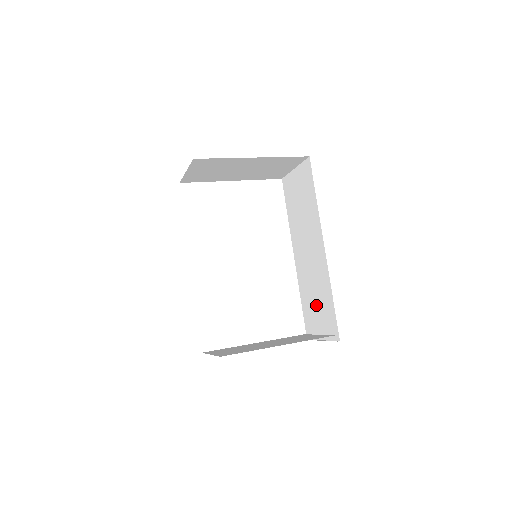
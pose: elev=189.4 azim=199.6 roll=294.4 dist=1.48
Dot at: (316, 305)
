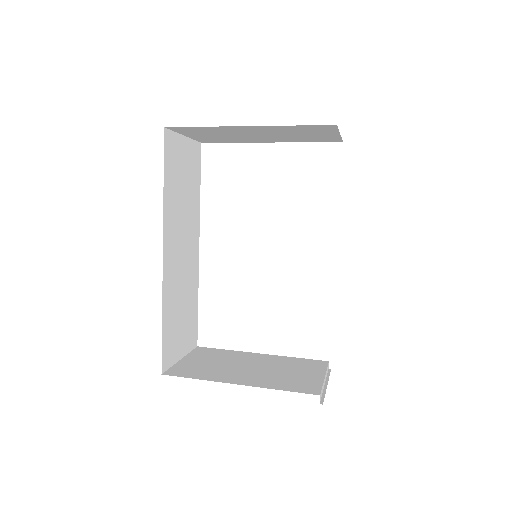
Dot at: occluded
